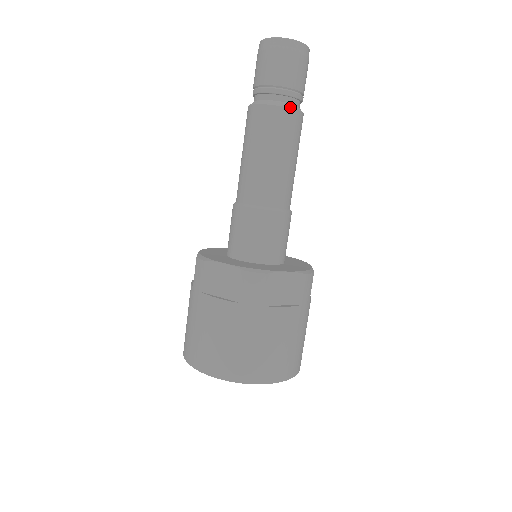
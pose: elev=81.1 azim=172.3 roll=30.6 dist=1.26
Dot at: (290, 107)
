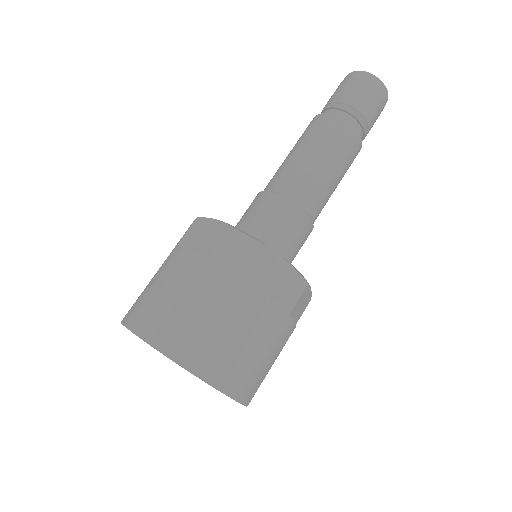
Dot at: occluded
